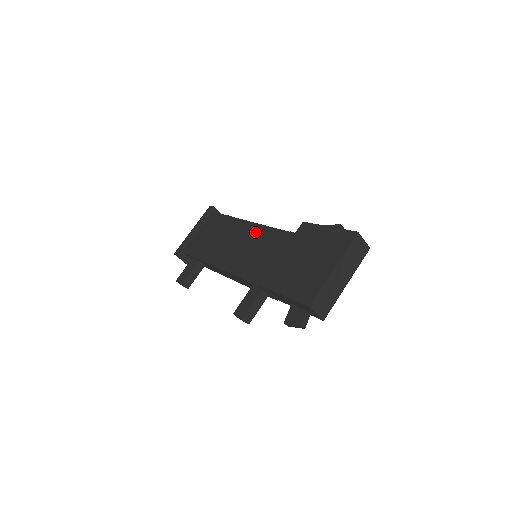
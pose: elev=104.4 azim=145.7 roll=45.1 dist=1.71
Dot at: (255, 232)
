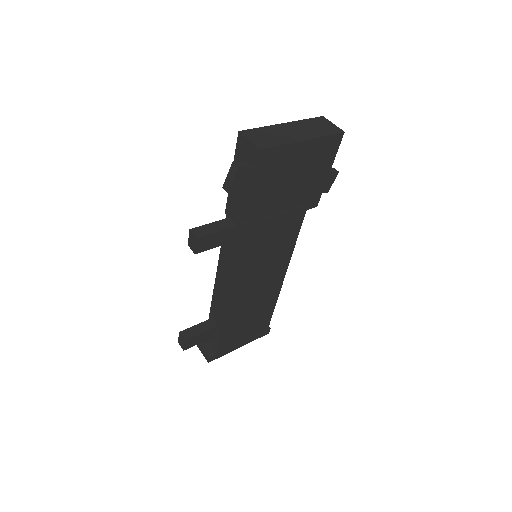
Dot at: occluded
